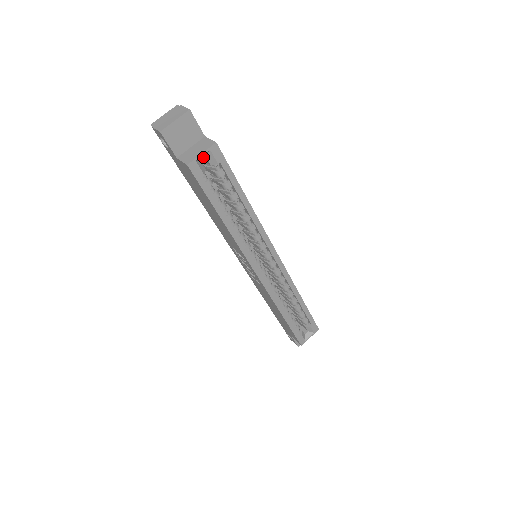
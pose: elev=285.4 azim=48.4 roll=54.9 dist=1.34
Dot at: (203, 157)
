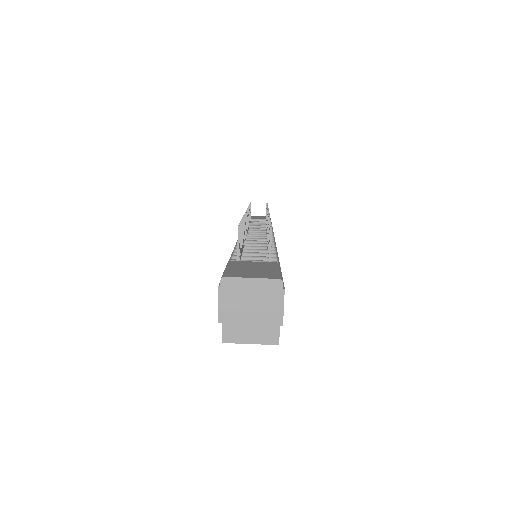
Dot at: (252, 332)
